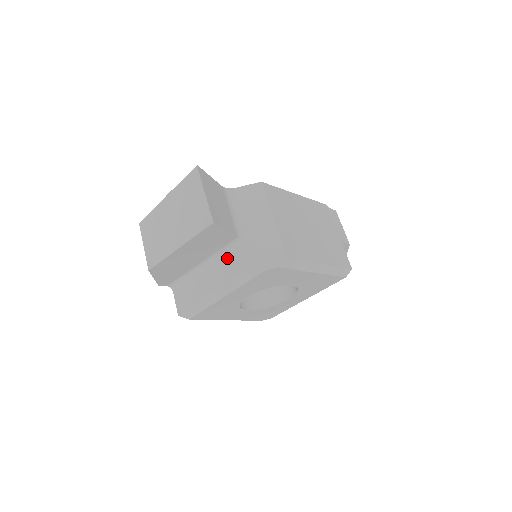
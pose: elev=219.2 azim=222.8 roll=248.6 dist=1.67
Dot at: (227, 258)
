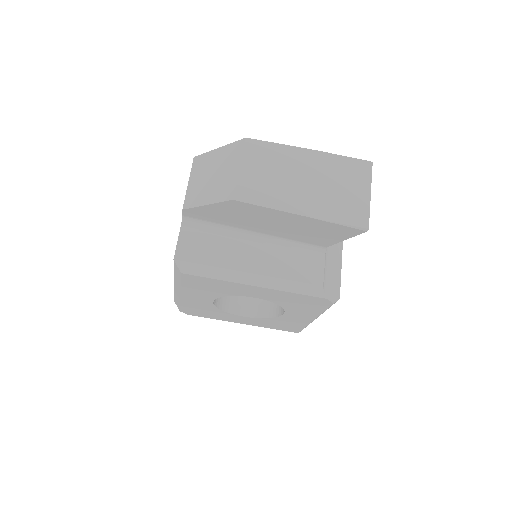
Dot at: (291, 253)
